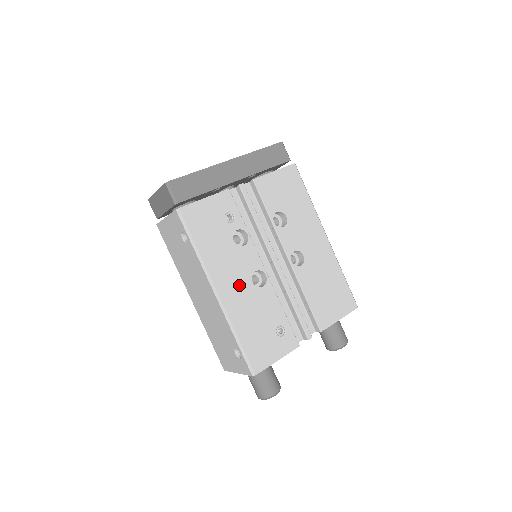
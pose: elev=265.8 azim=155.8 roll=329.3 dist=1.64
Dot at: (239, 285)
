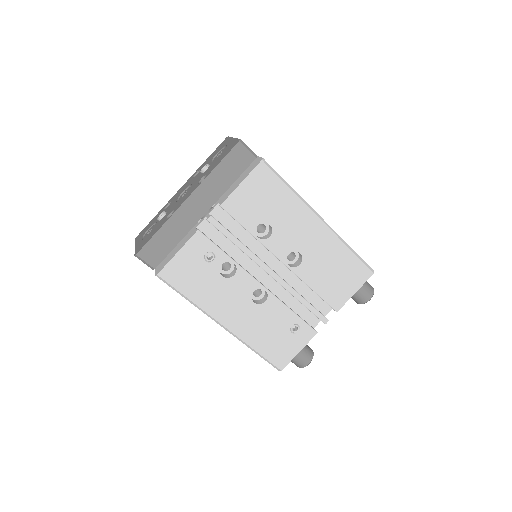
Dot at: (242, 311)
